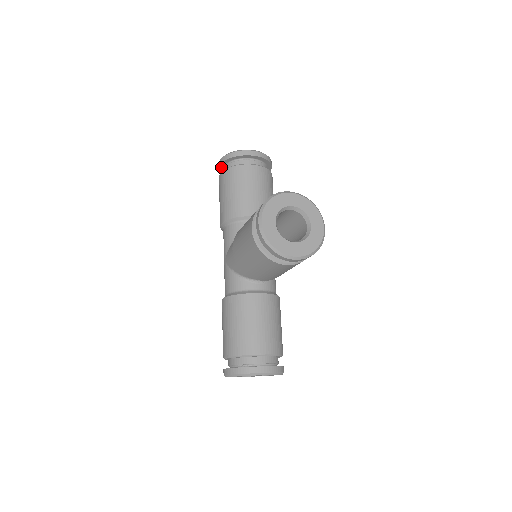
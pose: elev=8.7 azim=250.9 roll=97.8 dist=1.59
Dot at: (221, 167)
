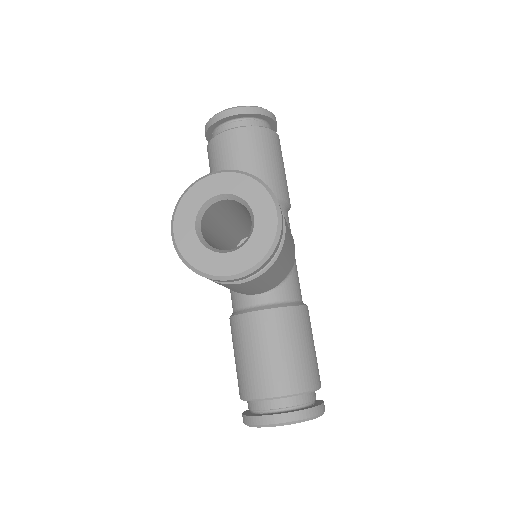
Dot at: occluded
